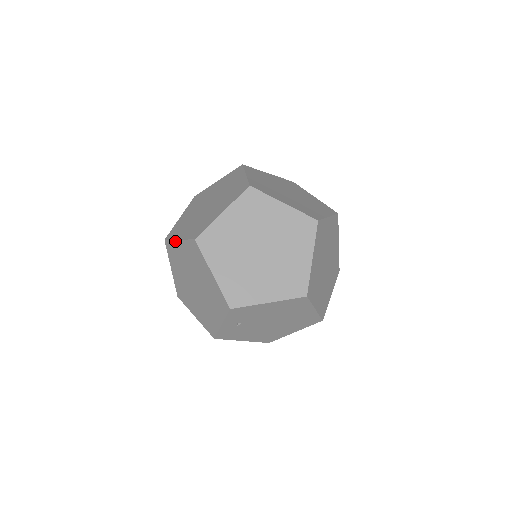
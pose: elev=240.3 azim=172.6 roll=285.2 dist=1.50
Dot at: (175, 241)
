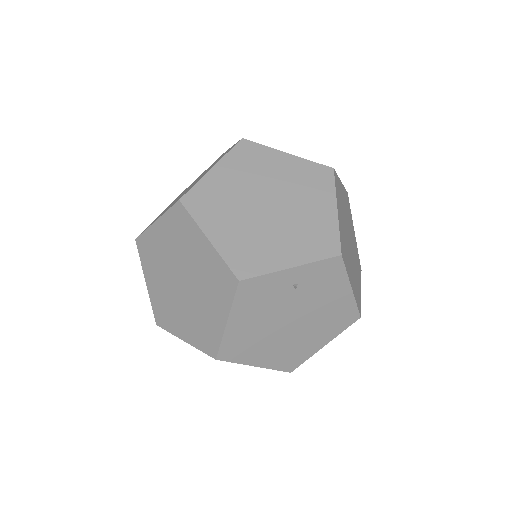
Dot at: (276, 150)
